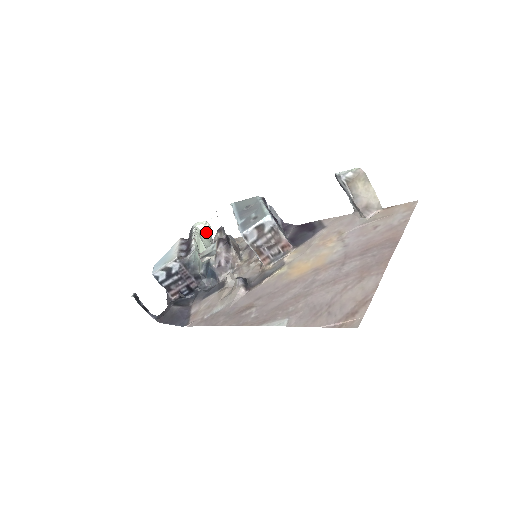
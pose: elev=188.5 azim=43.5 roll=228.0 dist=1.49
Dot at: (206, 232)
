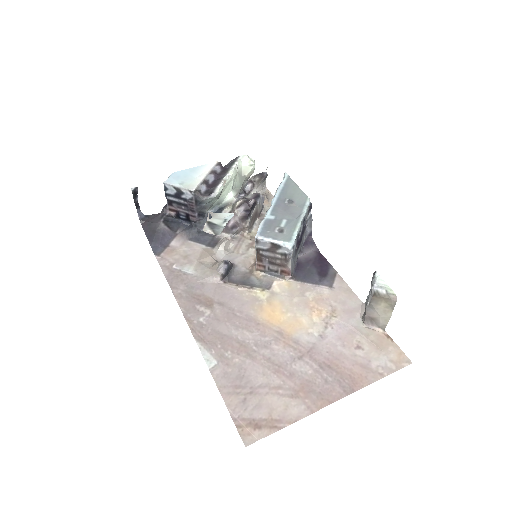
Dot at: (246, 173)
